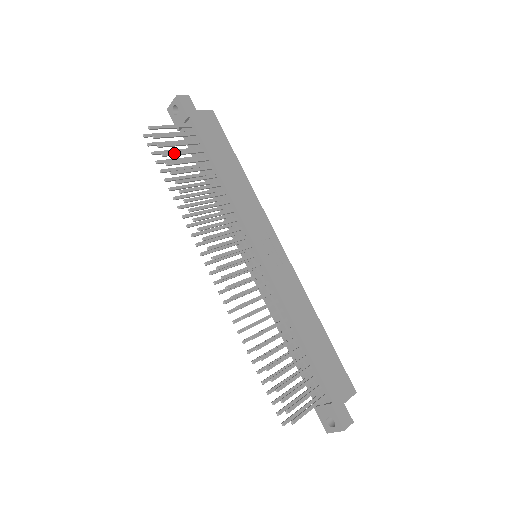
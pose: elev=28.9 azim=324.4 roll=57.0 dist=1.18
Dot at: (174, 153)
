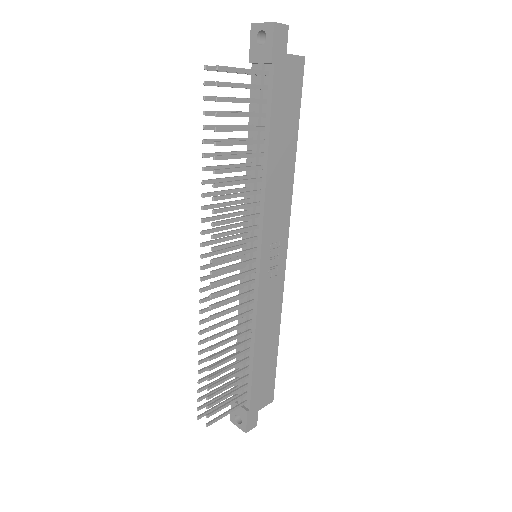
Dot at: (231, 114)
